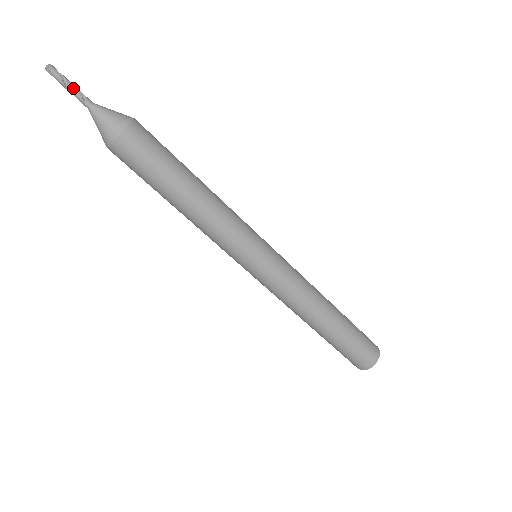
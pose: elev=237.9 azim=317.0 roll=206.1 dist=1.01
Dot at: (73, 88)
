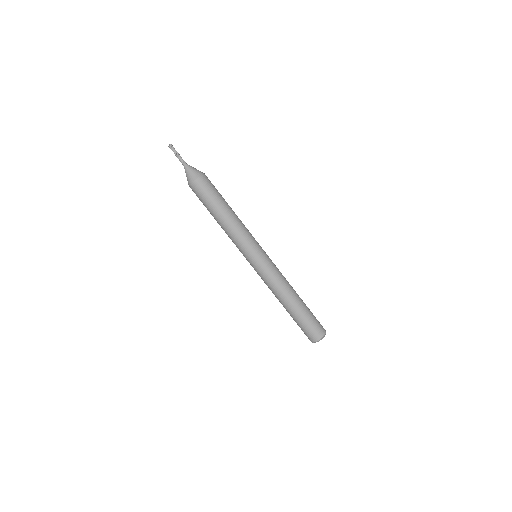
Dot at: occluded
